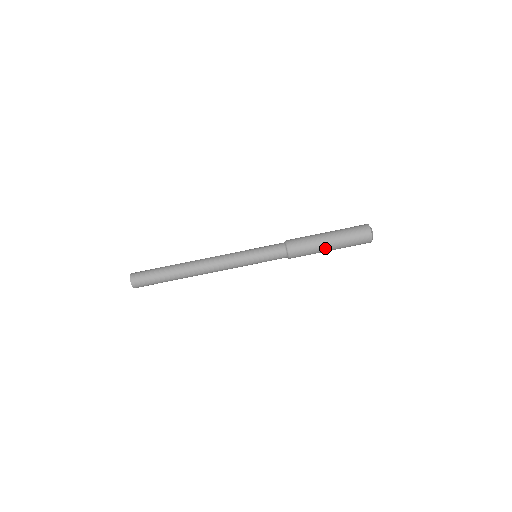
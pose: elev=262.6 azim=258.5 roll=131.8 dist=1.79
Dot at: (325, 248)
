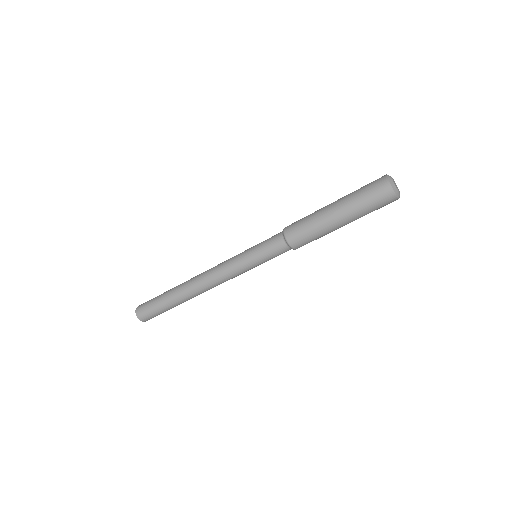
Dot at: occluded
